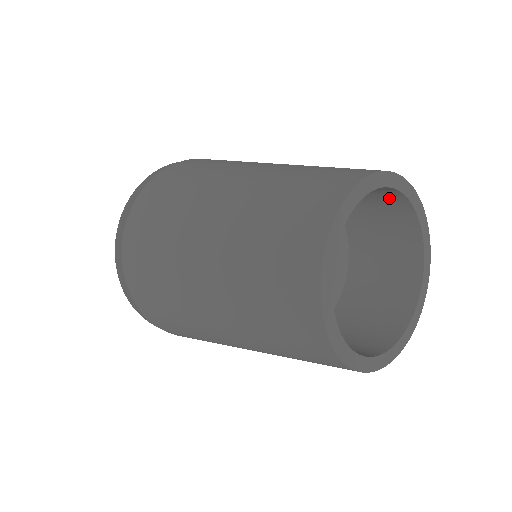
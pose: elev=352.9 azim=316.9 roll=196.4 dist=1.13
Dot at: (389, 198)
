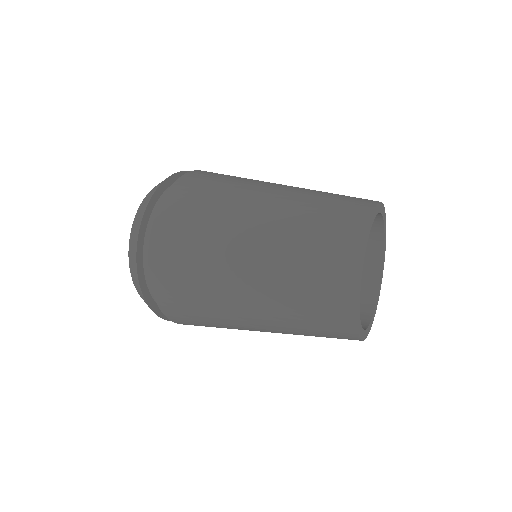
Dot at: occluded
